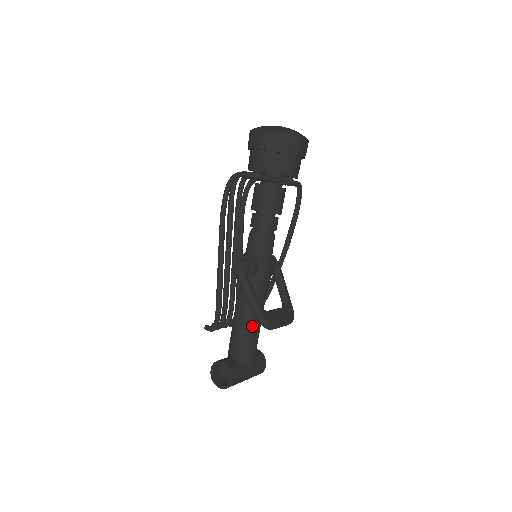
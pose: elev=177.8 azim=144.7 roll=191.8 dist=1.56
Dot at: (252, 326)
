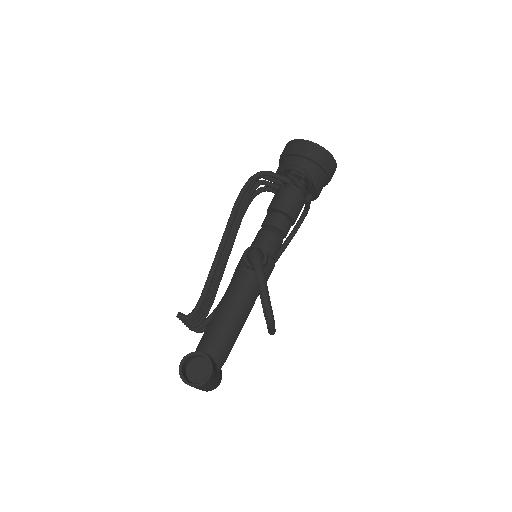
Dot at: (239, 324)
